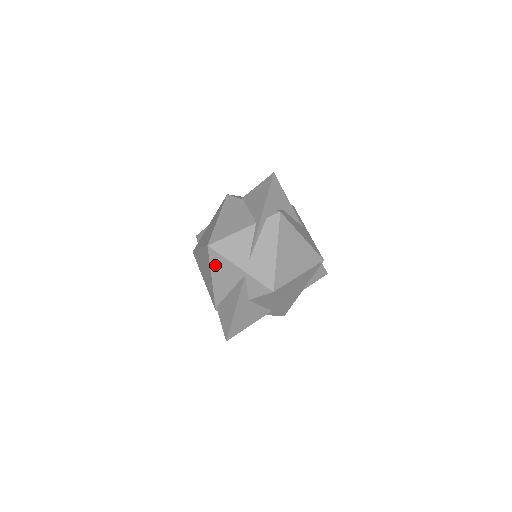
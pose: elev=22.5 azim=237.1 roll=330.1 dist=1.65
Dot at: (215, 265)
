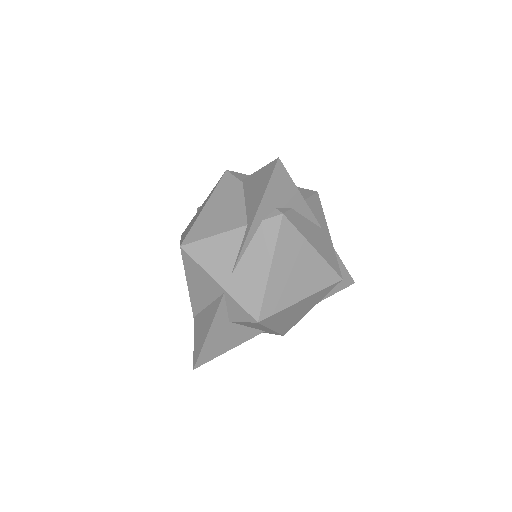
Dot at: (190, 271)
